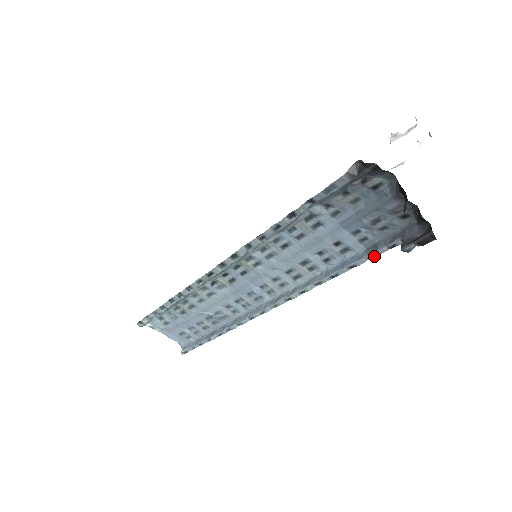
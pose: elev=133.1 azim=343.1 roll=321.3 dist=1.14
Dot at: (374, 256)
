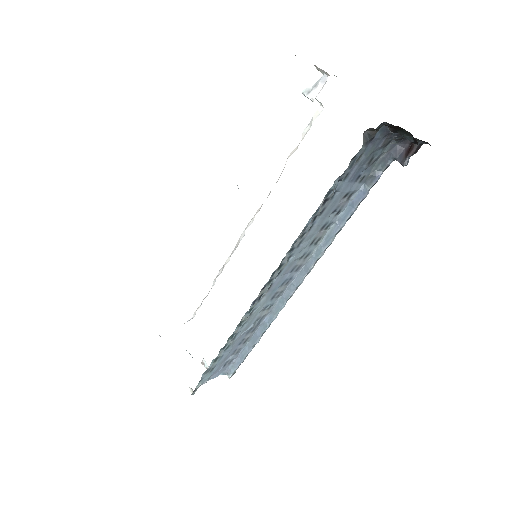
Dot at: occluded
